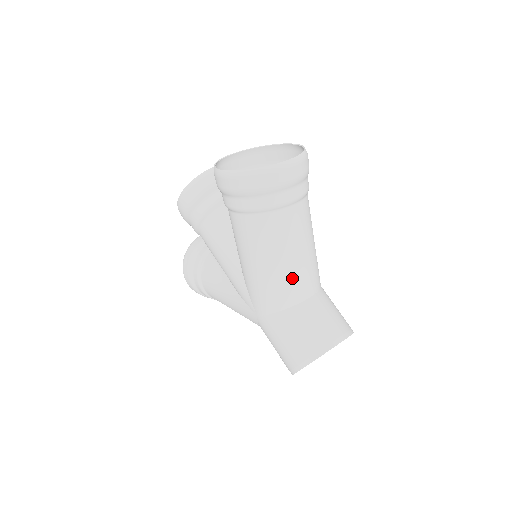
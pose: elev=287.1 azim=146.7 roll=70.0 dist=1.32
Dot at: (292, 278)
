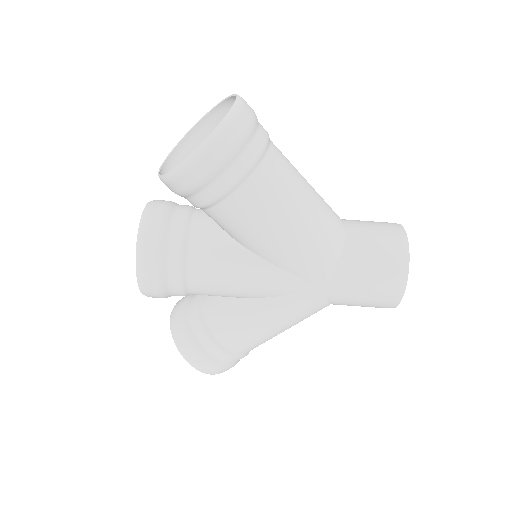
Dot at: (324, 214)
